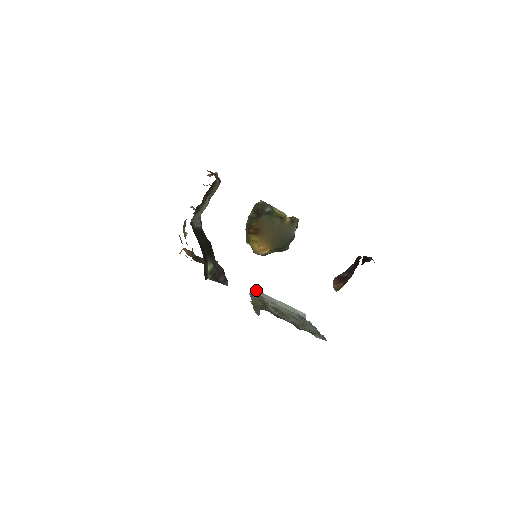
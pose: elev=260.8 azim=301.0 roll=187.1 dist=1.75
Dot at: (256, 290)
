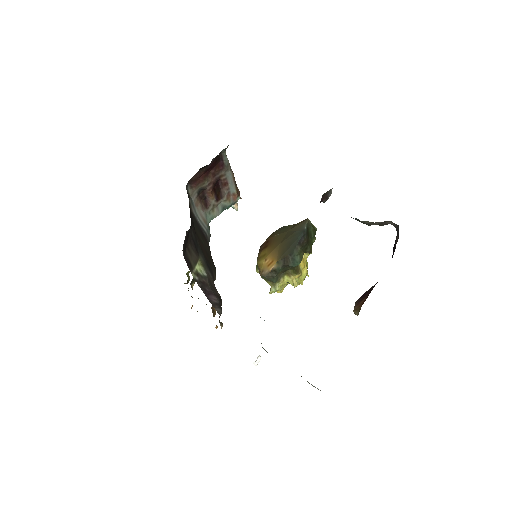
Dot at: occluded
